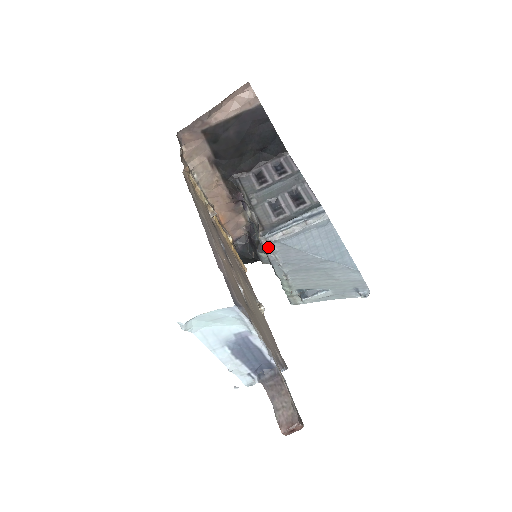
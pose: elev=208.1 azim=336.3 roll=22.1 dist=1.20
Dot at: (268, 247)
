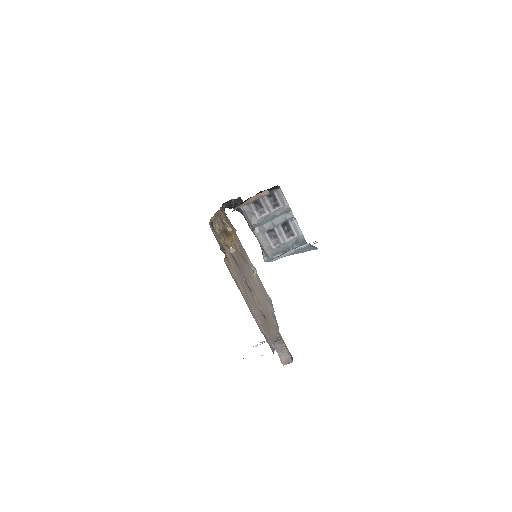
Dot at: occluded
